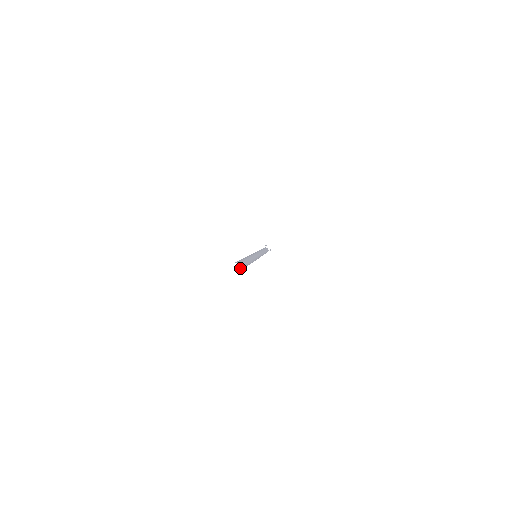
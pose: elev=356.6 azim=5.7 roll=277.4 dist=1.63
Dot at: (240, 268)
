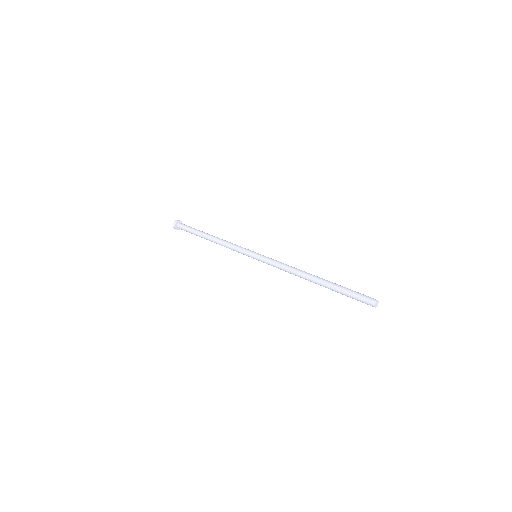
Dot at: occluded
